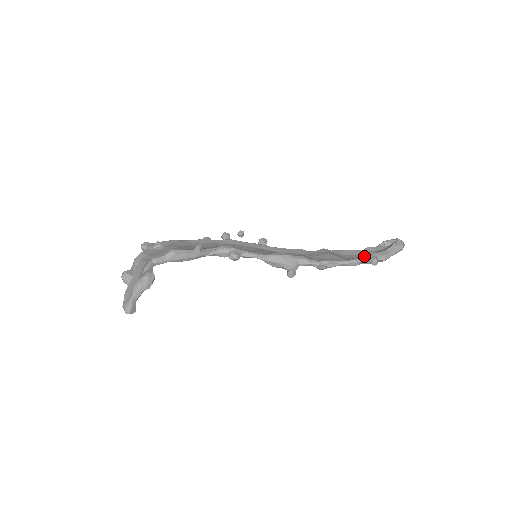
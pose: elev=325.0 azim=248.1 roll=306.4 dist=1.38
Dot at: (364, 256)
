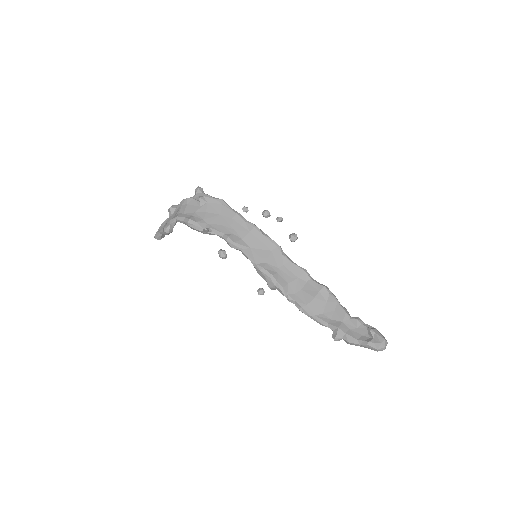
Dot at: (333, 326)
